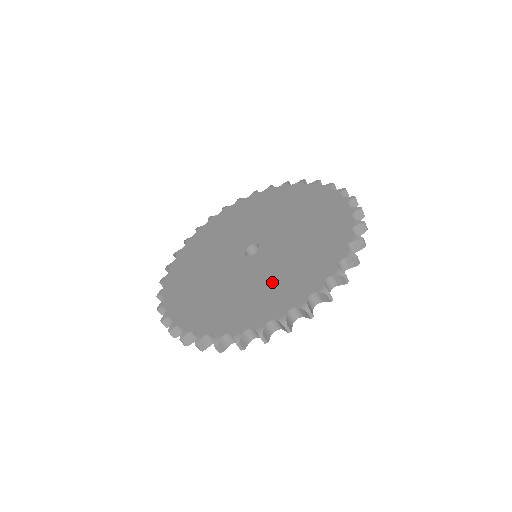
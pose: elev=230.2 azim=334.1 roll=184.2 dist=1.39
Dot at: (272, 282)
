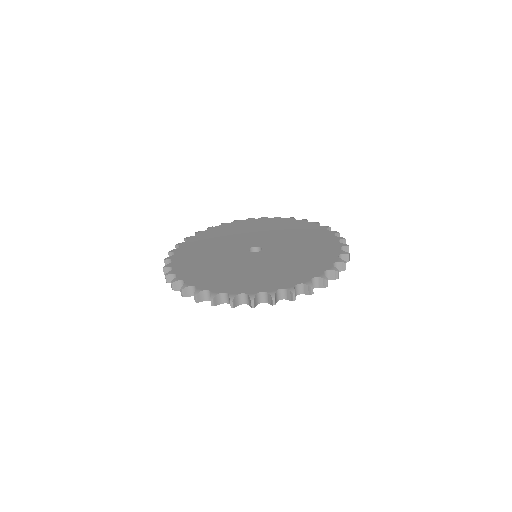
Dot at: (268, 271)
